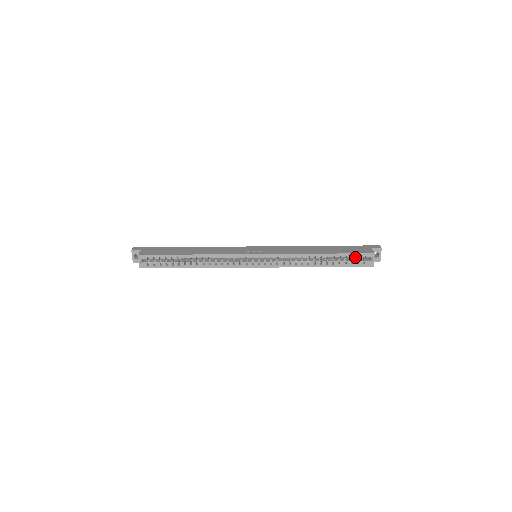
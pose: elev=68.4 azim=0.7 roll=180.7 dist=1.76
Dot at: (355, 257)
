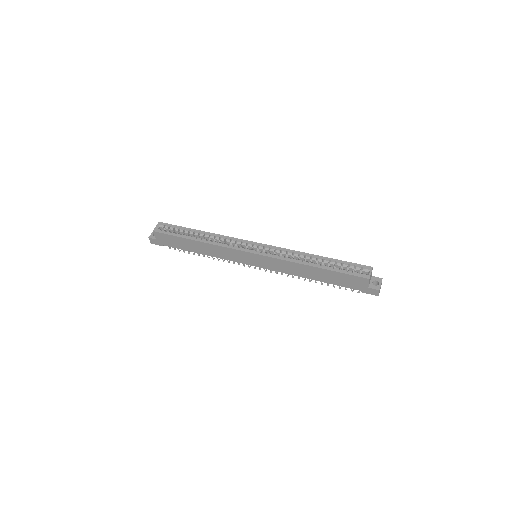
Dot at: (352, 266)
